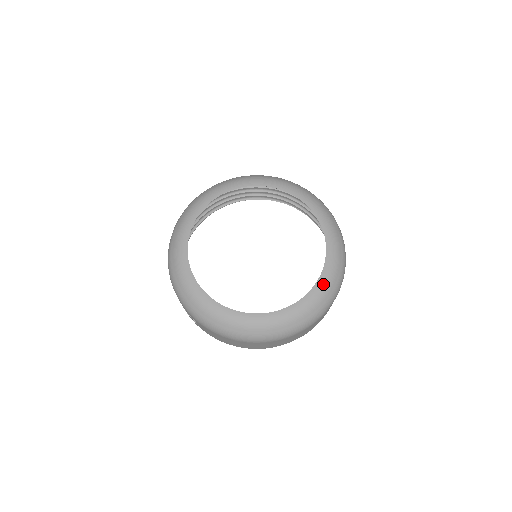
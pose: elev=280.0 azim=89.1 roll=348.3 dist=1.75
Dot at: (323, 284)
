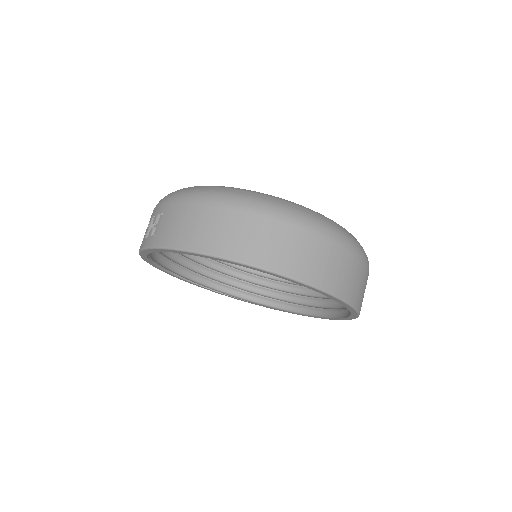
Dot at: occluded
